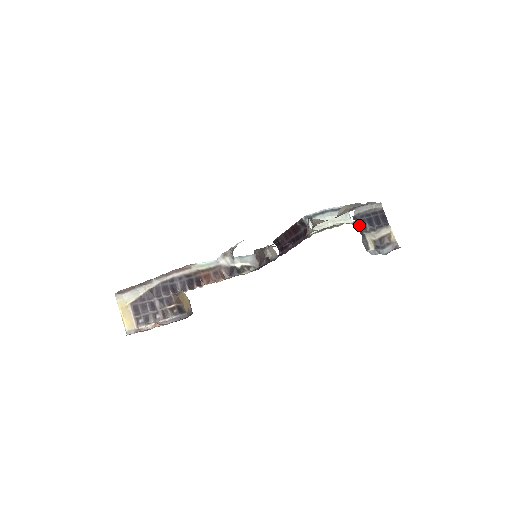
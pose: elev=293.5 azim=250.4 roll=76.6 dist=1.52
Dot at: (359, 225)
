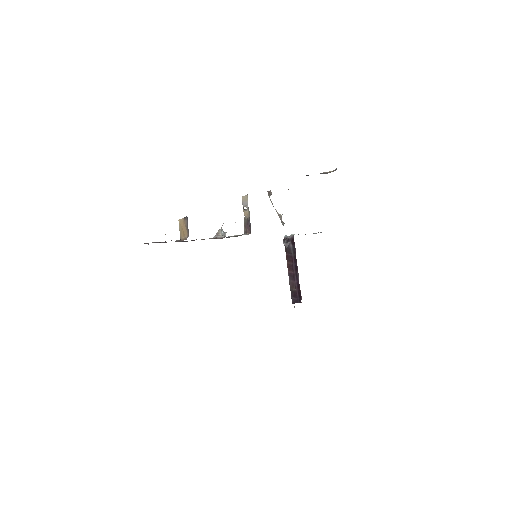
Dot at: occluded
